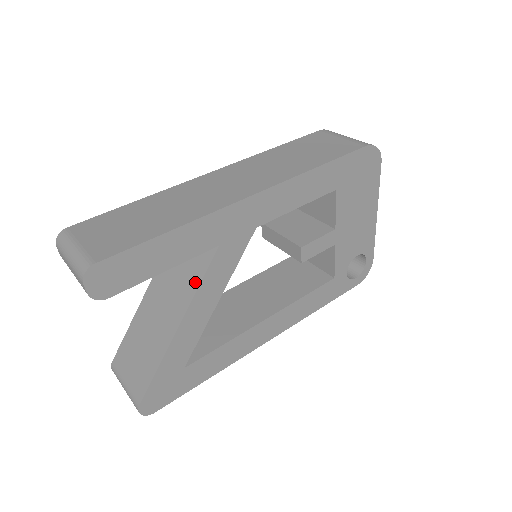
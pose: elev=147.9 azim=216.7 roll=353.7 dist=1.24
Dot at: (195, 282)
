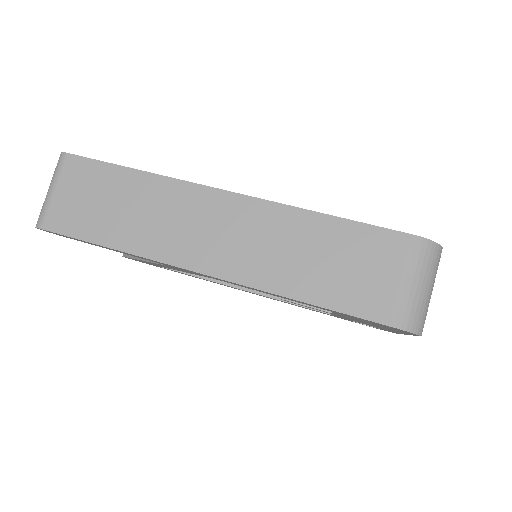
Dot at: occluded
